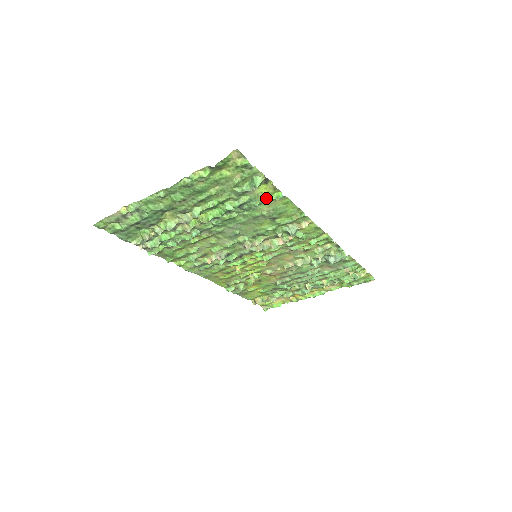
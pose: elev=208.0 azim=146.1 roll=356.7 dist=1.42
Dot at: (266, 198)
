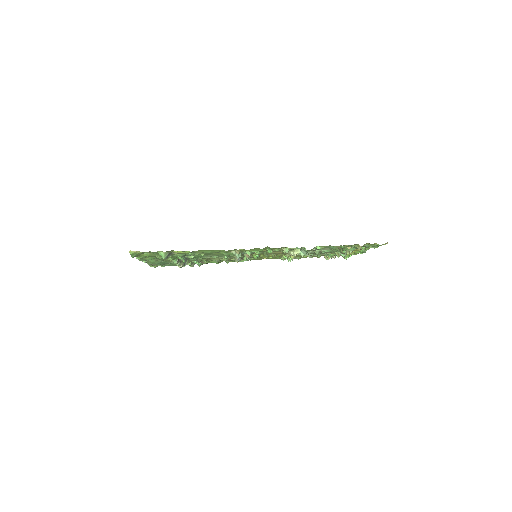
Dot at: (188, 252)
